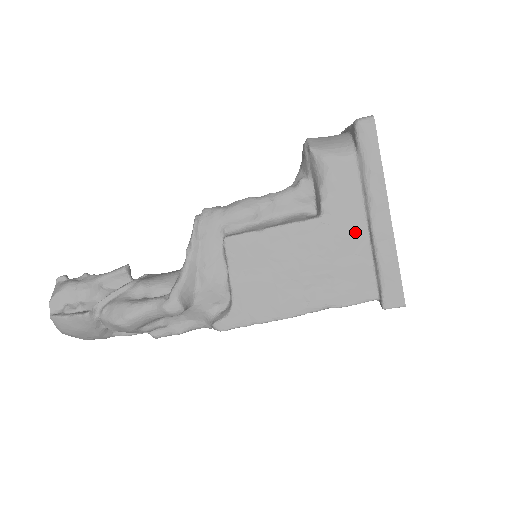
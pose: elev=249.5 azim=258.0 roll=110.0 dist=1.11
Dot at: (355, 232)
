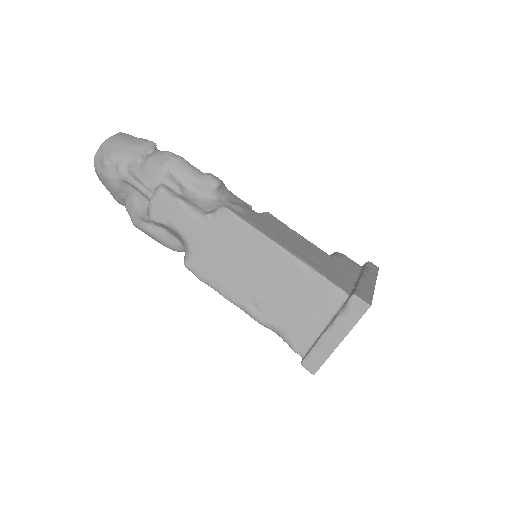
Dot at: (348, 273)
